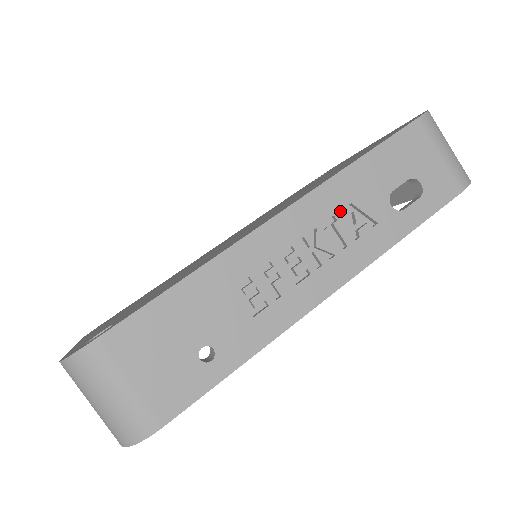
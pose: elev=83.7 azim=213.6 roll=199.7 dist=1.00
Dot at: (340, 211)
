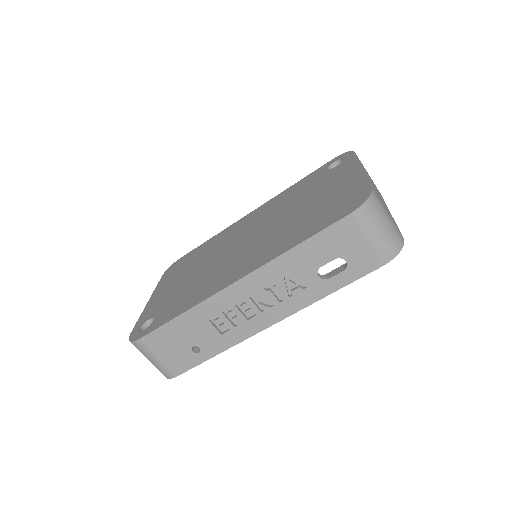
Dot at: (278, 280)
